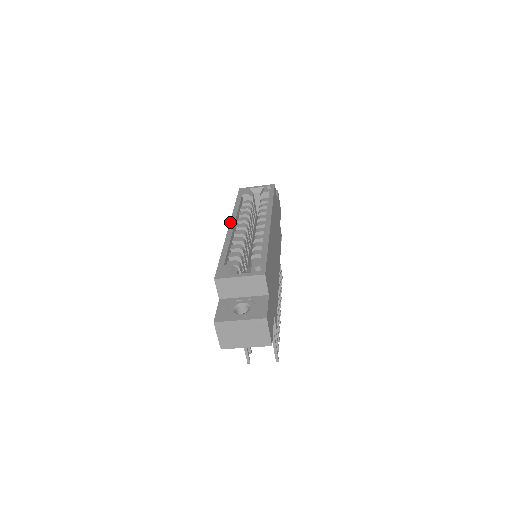
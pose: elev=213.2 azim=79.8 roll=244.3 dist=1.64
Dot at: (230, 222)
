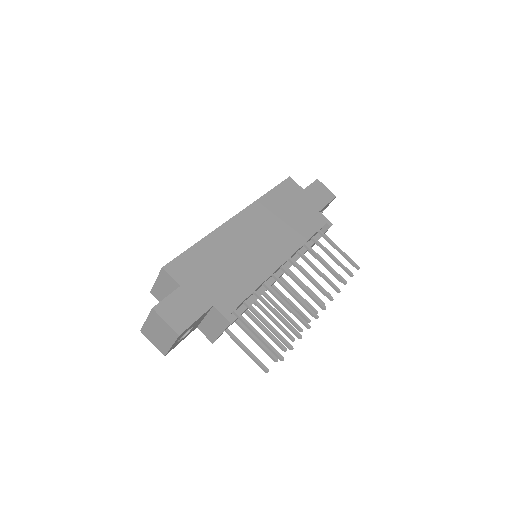
Dot at: occluded
